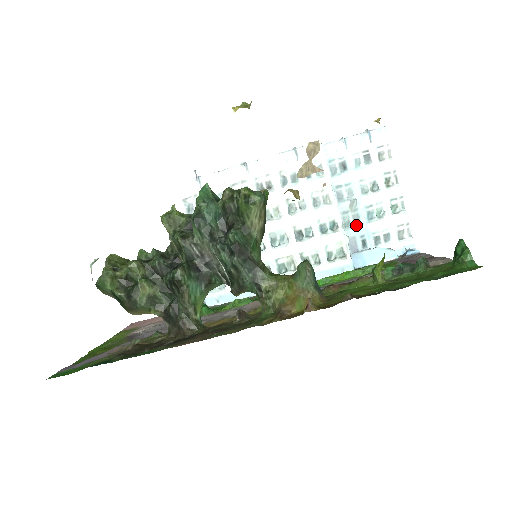
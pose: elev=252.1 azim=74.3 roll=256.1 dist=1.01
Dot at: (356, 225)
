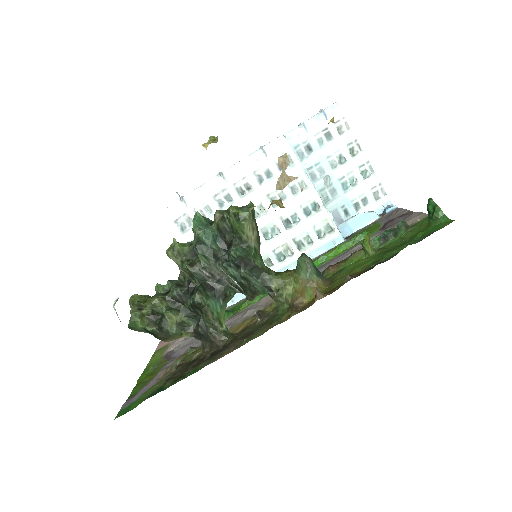
Dot at: (335, 198)
